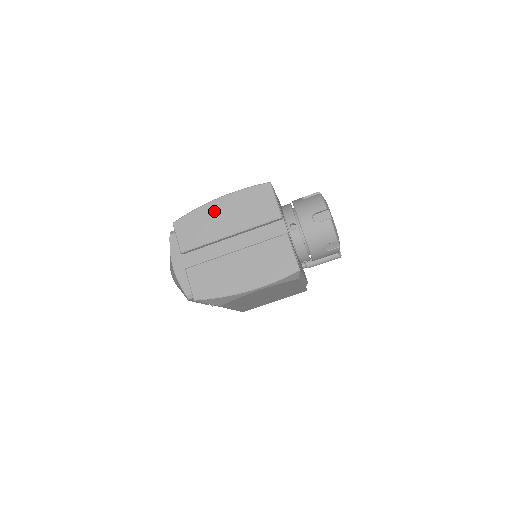
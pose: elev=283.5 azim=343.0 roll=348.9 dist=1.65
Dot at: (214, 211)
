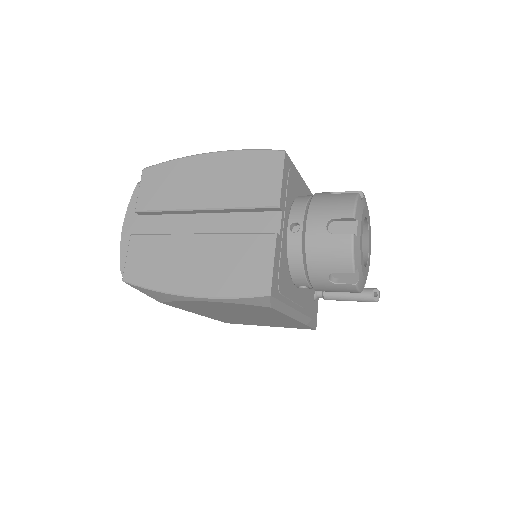
Dot at: (196, 169)
